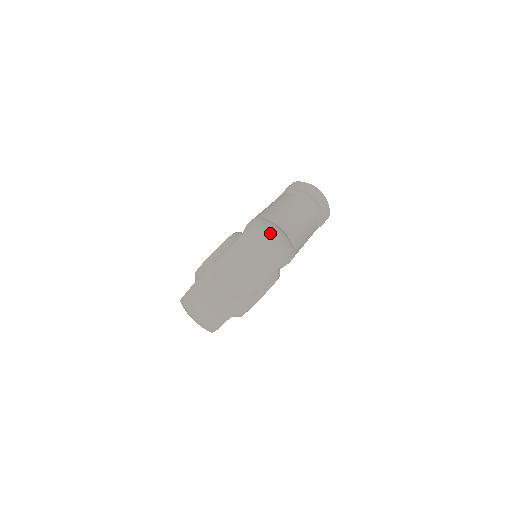
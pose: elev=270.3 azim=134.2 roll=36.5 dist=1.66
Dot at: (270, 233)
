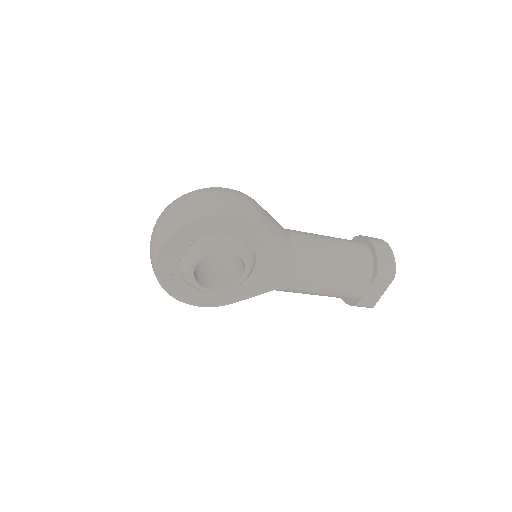
Dot at: (234, 195)
